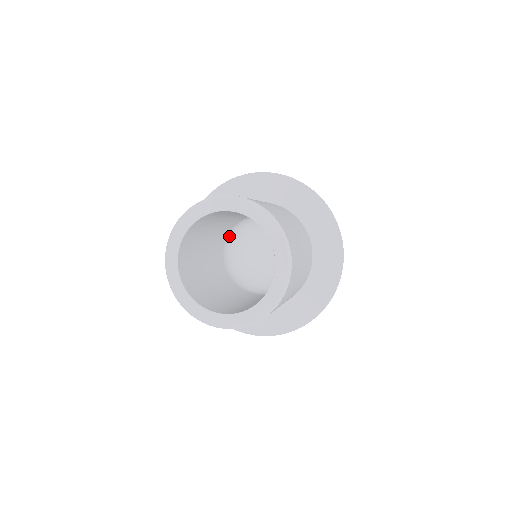
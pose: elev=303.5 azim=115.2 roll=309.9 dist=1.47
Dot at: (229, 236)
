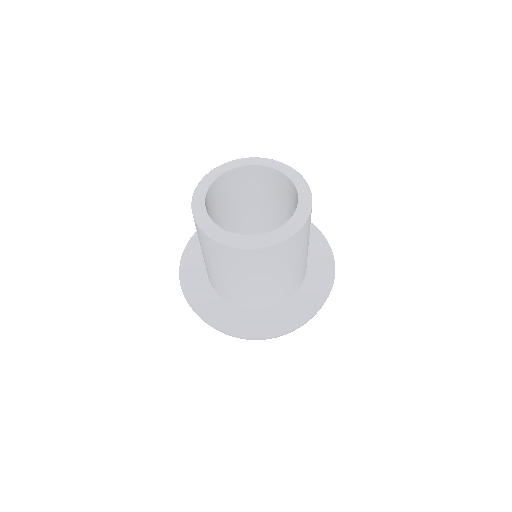
Dot at: occluded
